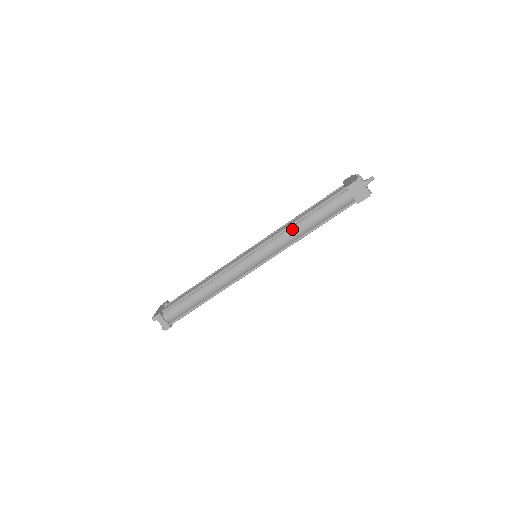
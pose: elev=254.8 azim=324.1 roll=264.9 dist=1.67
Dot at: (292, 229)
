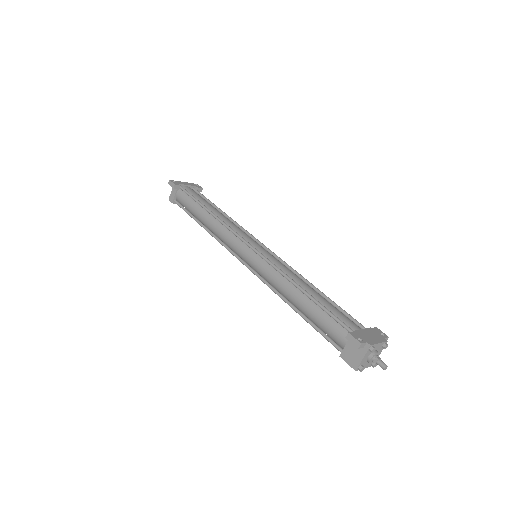
Dot at: (288, 284)
